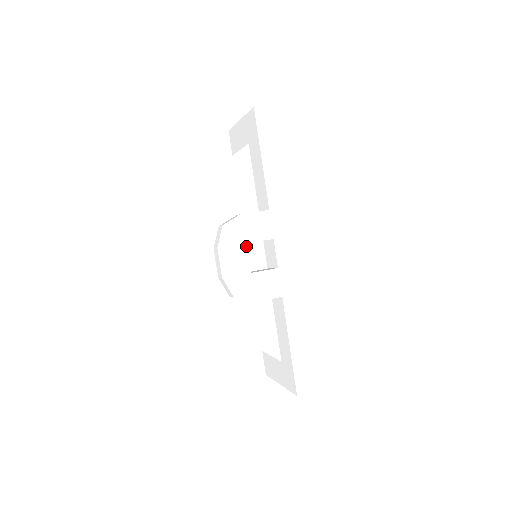
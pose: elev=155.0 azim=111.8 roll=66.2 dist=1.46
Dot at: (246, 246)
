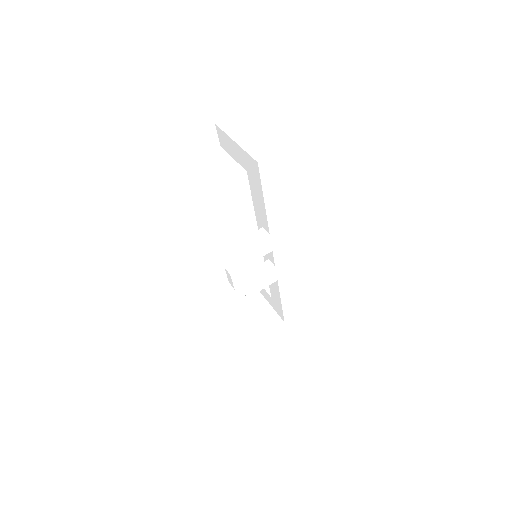
Dot at: occluded
